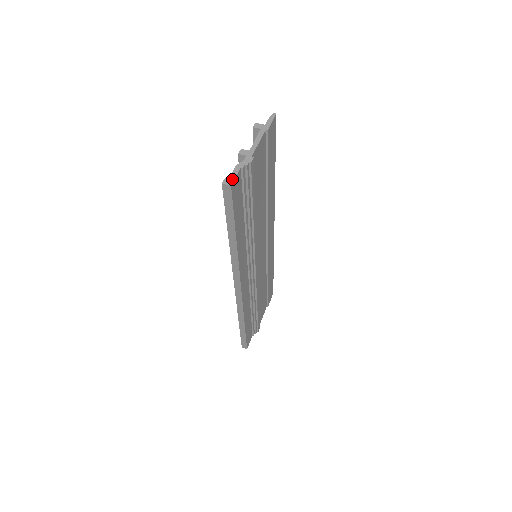
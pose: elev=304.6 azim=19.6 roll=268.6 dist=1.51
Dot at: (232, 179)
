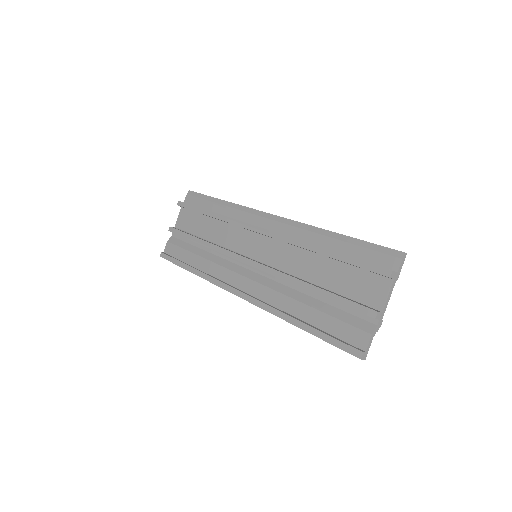
Dot at: (367, 352)
